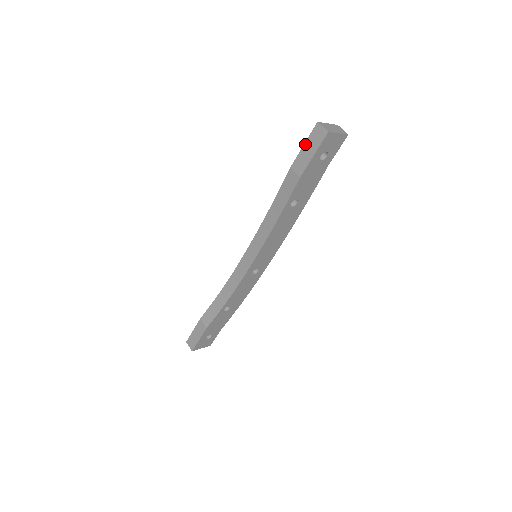
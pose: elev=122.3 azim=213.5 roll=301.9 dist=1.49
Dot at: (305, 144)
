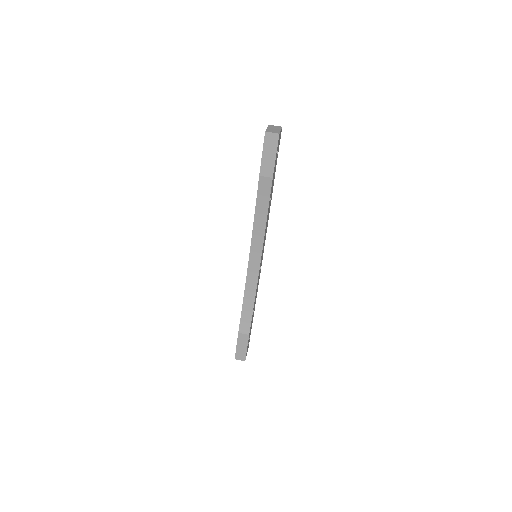
Dot at: (263, 152)
